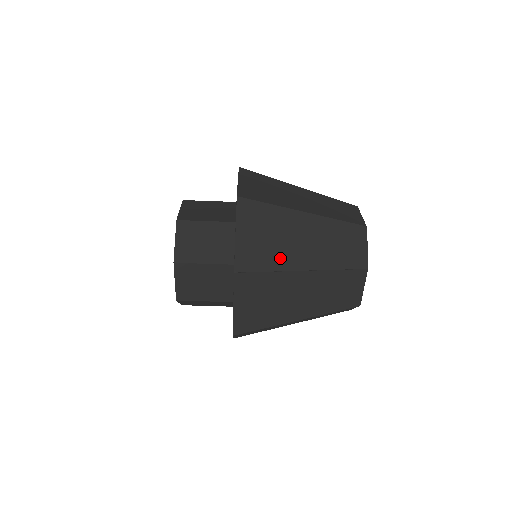
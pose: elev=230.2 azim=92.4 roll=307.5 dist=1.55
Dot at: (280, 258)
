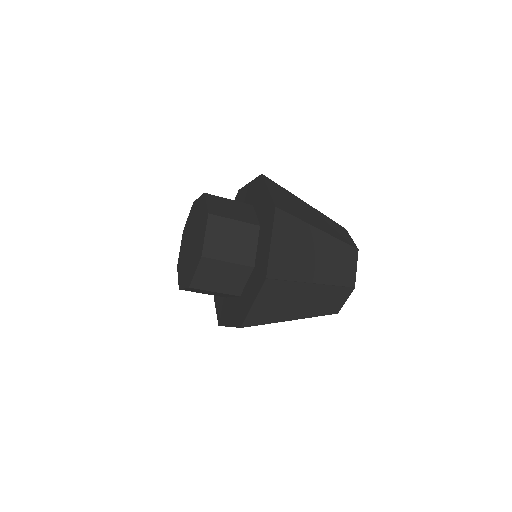
Dot at: (279, 315)
